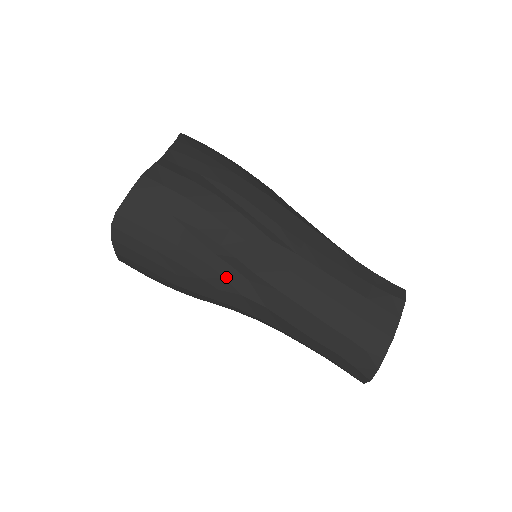
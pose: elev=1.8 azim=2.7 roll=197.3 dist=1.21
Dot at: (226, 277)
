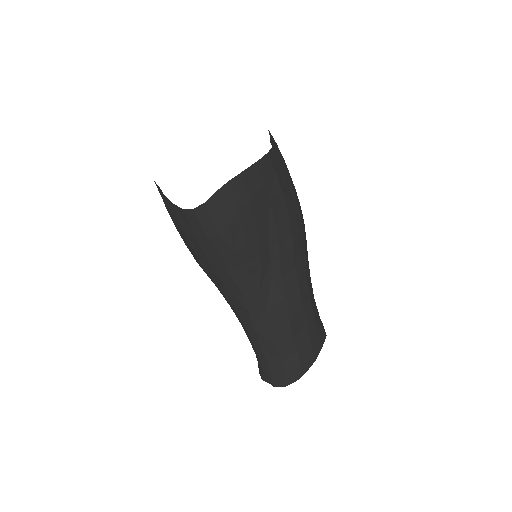
Dot at: (262, 271)
